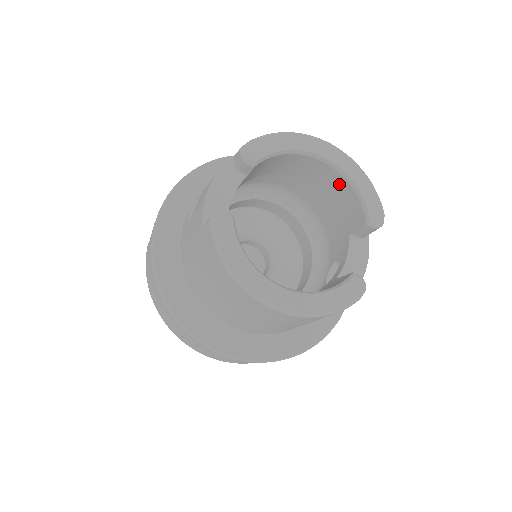
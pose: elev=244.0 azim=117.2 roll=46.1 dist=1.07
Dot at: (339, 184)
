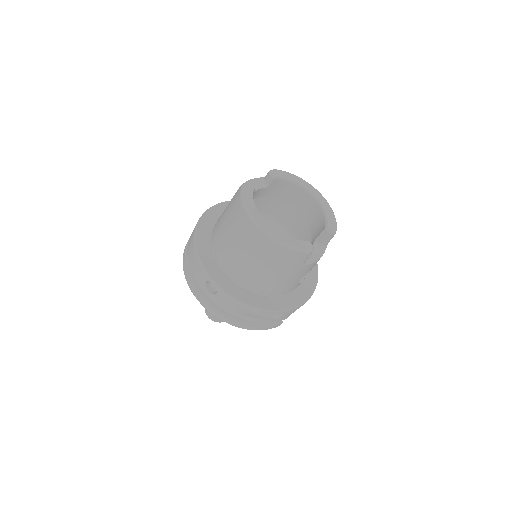
Dot at: (317, 212)
